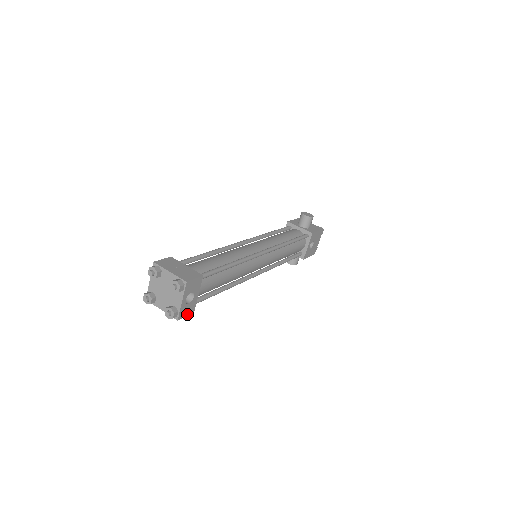
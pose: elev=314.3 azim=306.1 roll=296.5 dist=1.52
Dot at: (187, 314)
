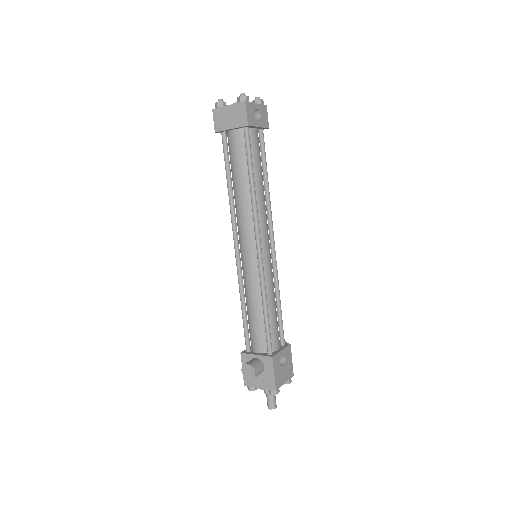
Dot at: (247, 115)
